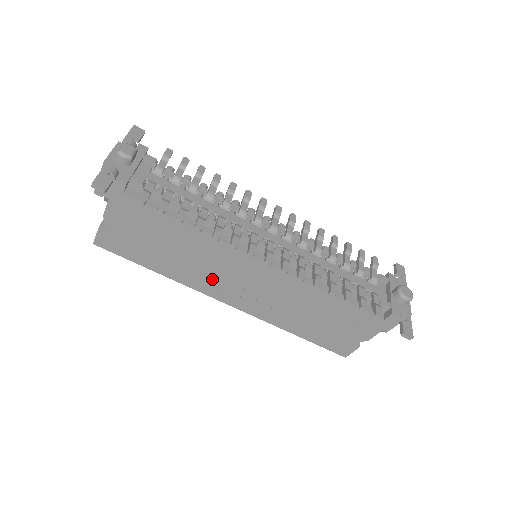
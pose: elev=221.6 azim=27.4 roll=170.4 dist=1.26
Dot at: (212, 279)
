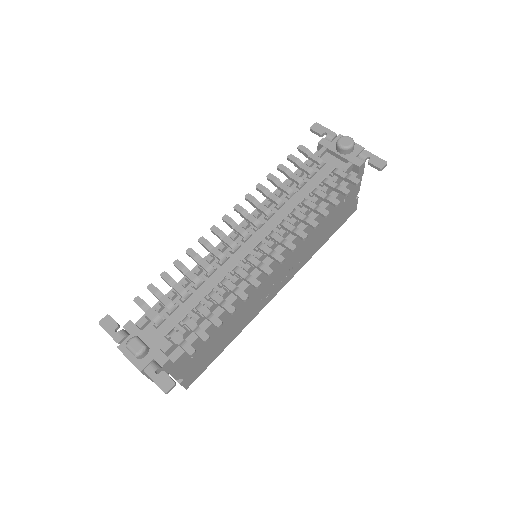
Dot at: (259, 302)
